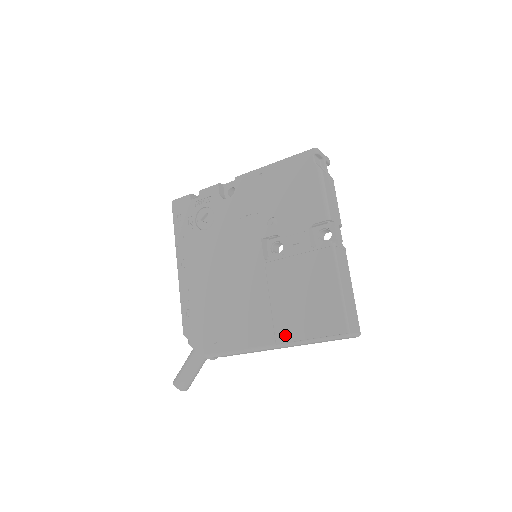
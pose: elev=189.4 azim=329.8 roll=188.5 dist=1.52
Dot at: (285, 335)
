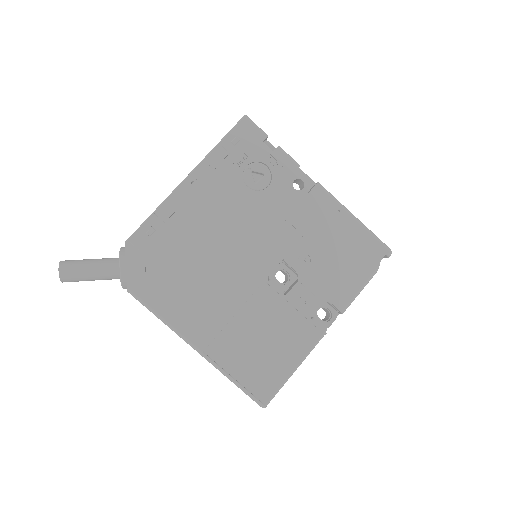
Dot at: (218, 353)
